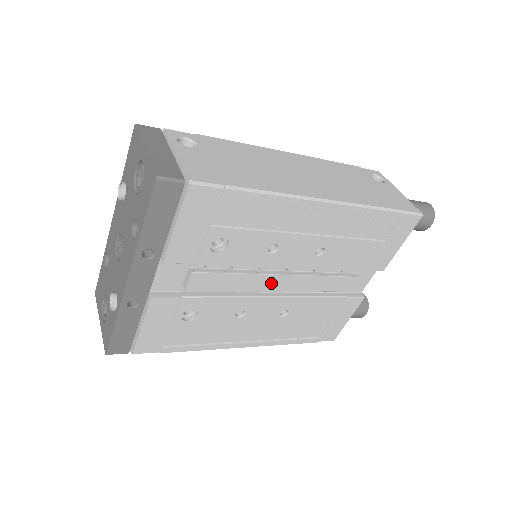
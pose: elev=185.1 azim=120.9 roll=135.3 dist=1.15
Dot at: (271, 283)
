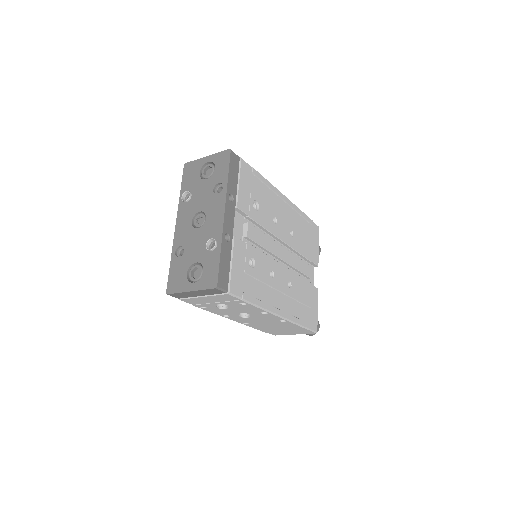
Dot at: (279, 251)
